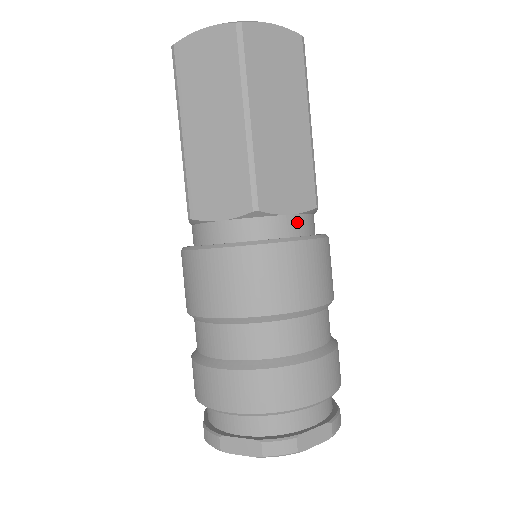
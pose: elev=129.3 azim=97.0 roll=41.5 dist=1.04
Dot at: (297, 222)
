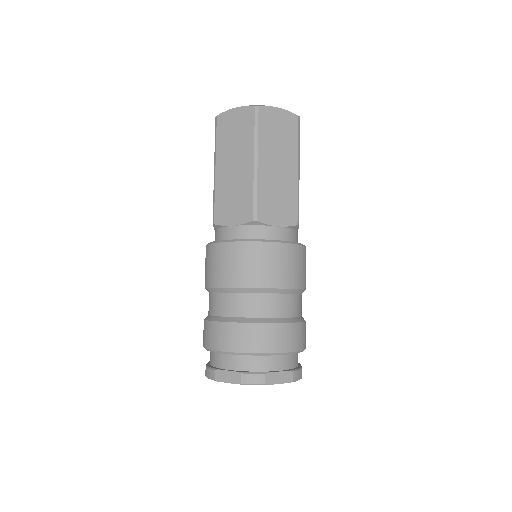
Dot at: (282, 232)
